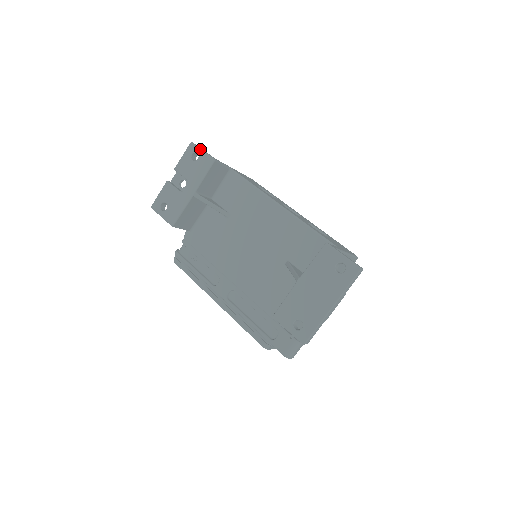
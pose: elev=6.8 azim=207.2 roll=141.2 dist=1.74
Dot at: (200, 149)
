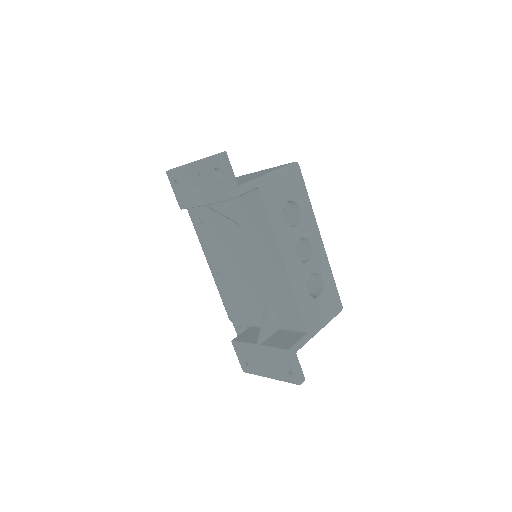
Dot at: (225, 172)
